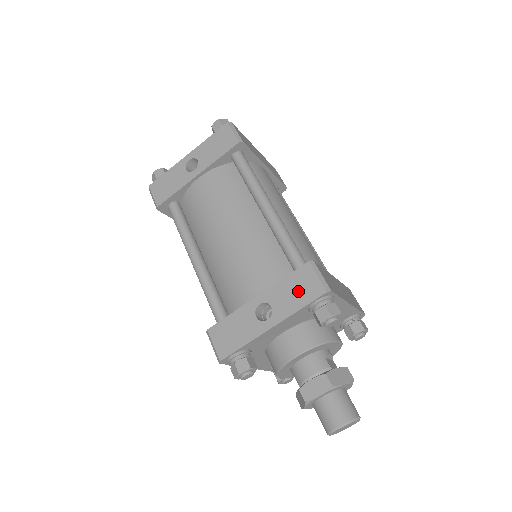
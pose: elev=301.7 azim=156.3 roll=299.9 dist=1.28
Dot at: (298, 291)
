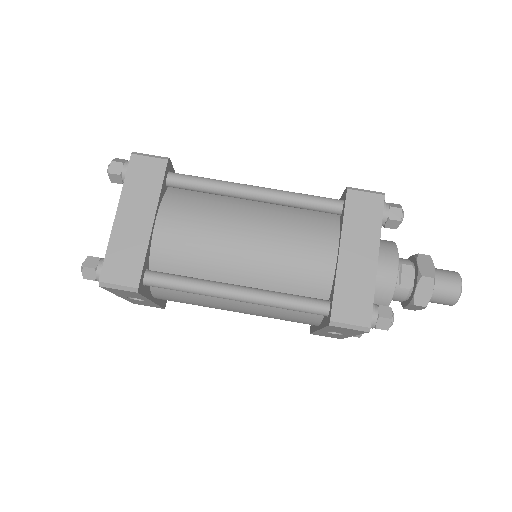
Dot at: (345, 331)
